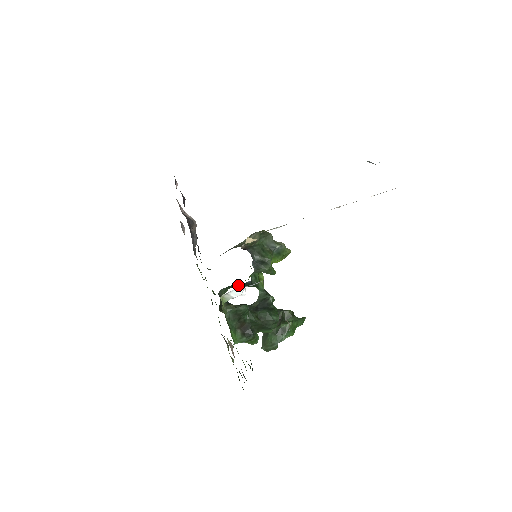
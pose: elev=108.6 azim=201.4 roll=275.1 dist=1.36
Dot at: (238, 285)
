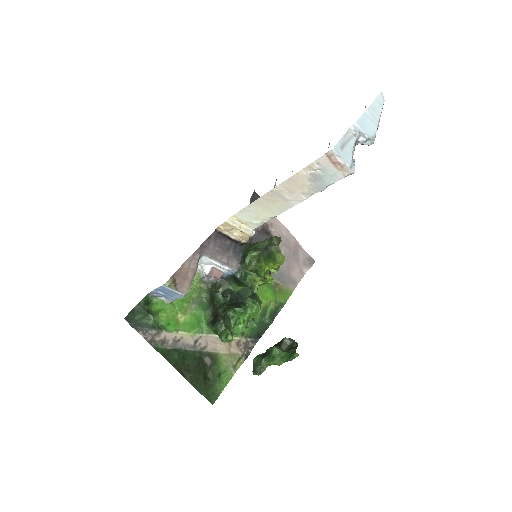
Dot at: (237, 281)
